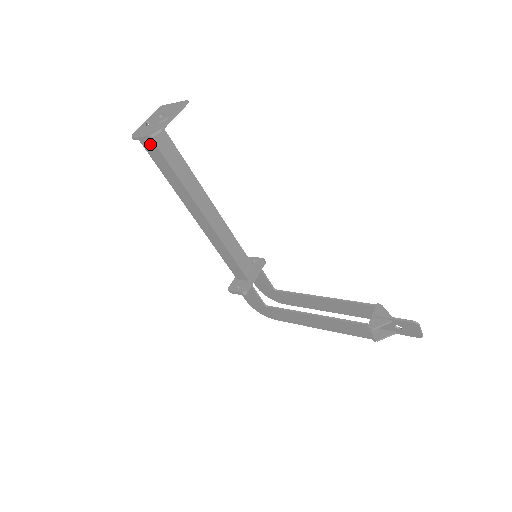
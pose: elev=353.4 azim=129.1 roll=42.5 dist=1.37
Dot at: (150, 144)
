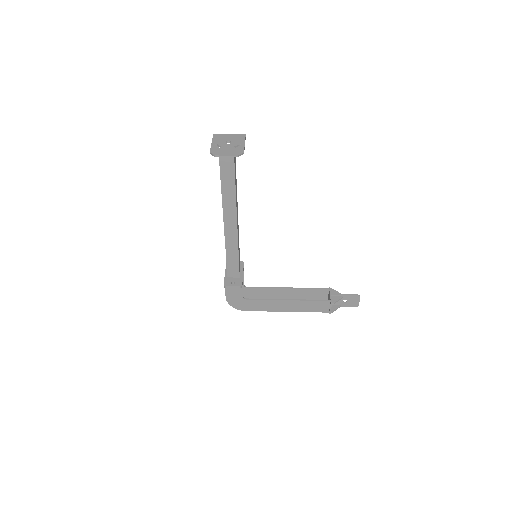
Dot at: (229, 162)
